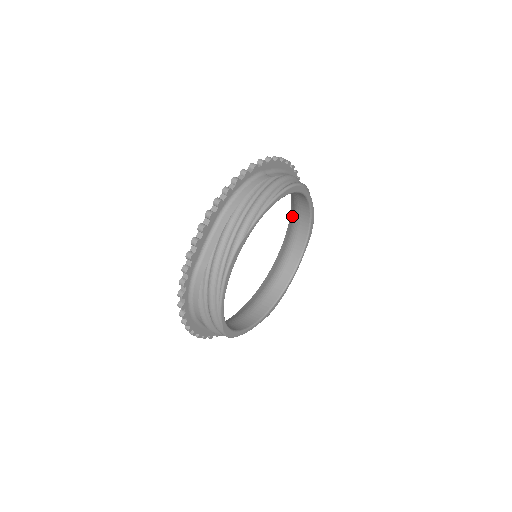
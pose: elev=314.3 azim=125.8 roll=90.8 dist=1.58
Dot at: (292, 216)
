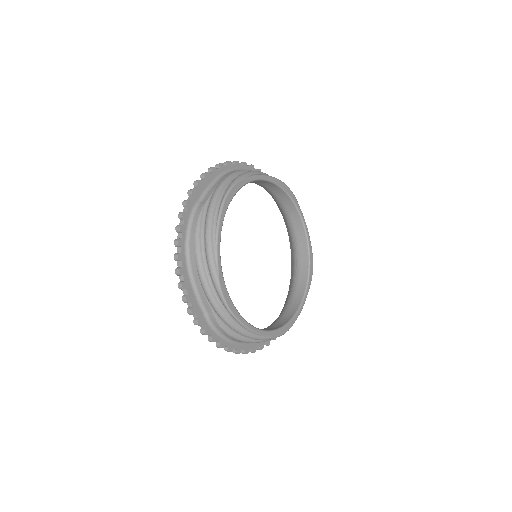
Dot at: (293, 263)
